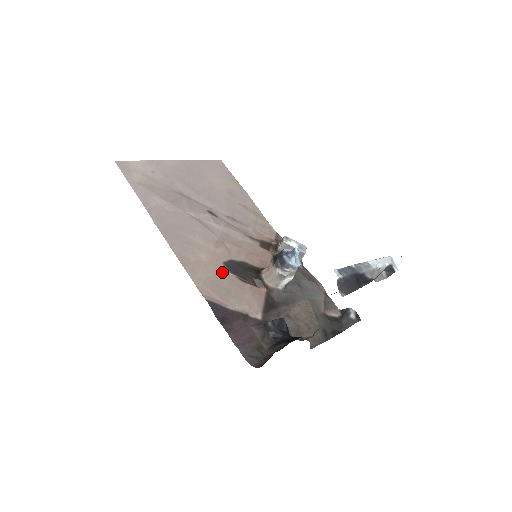
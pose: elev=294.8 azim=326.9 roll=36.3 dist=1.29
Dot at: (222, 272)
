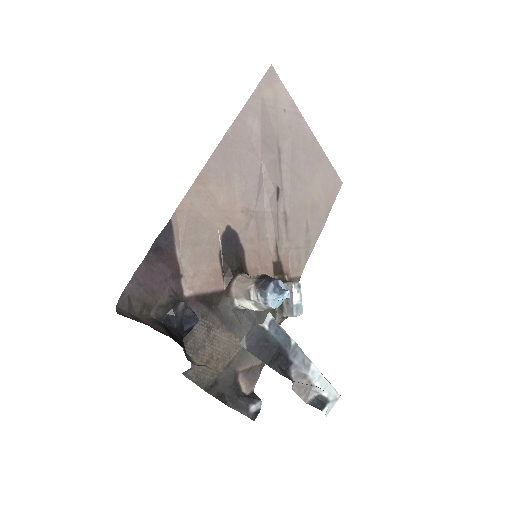
Dot at: (216, 228)
